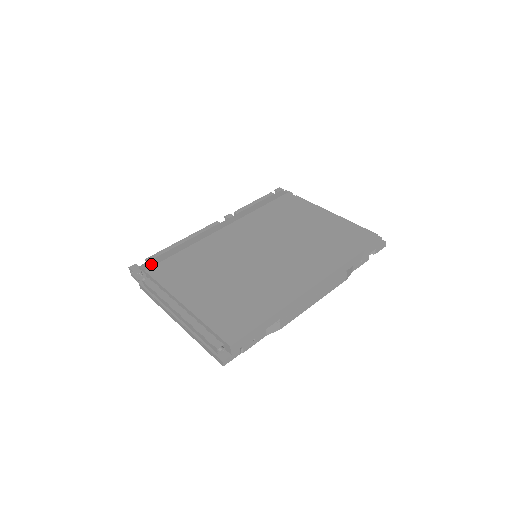
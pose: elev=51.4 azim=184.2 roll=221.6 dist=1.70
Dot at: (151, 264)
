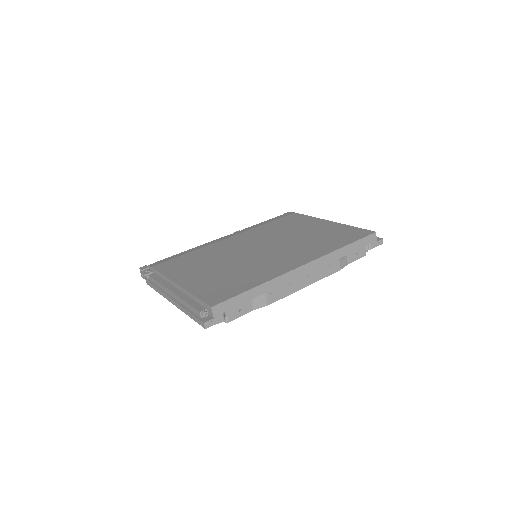
Dot at: (158, 263)
